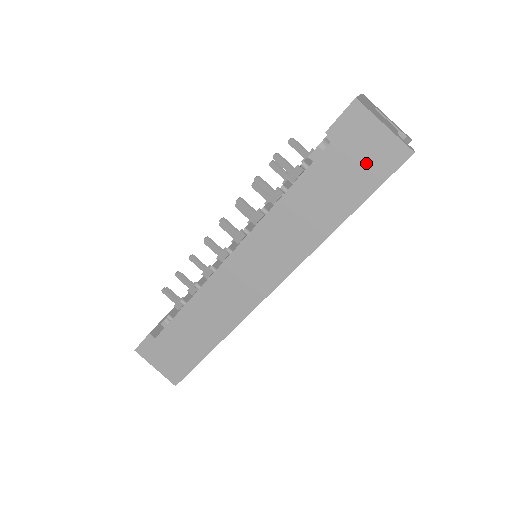
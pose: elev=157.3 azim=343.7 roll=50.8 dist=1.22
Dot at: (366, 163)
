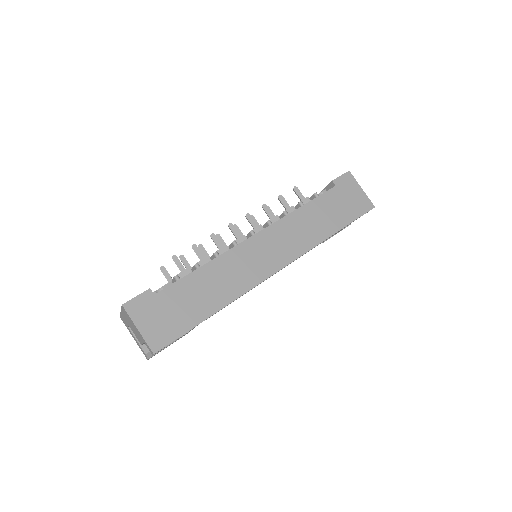
Dot at: (351, 204)
